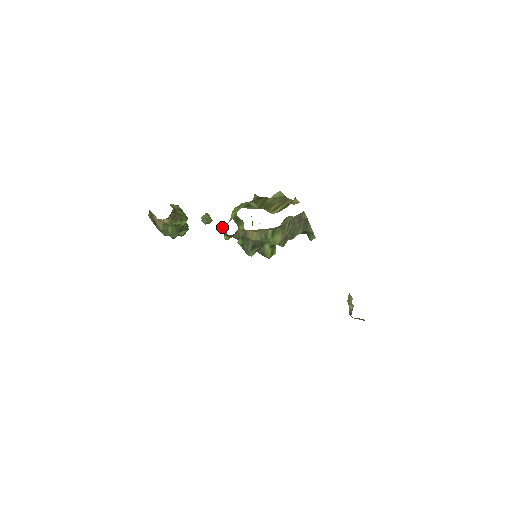
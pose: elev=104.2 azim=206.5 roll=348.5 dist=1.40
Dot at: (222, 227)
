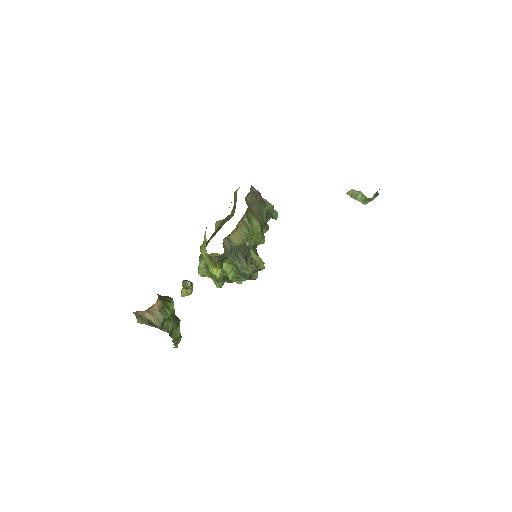
Dot at: (208, 257)
